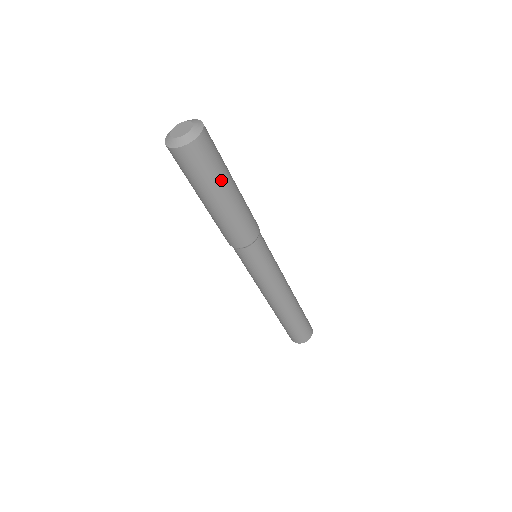
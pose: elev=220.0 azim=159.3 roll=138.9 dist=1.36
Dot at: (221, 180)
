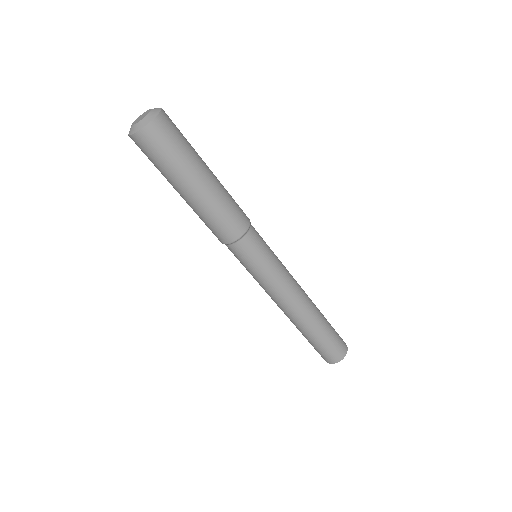
Dot at: (193, 161)
